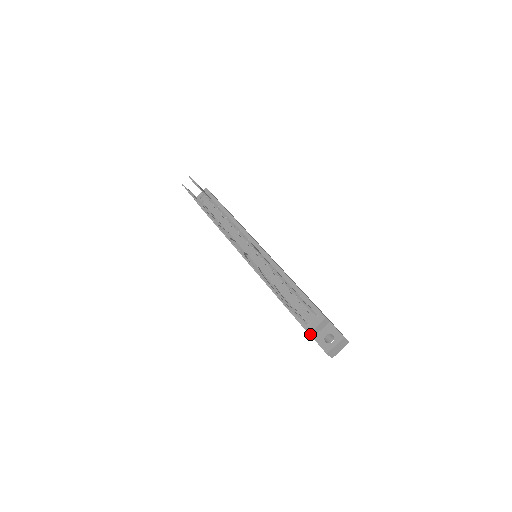
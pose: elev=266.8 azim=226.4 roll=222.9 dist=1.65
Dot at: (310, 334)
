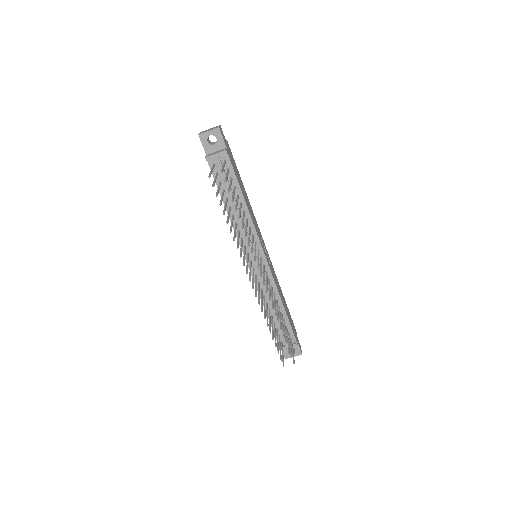
Dot at: occluded
